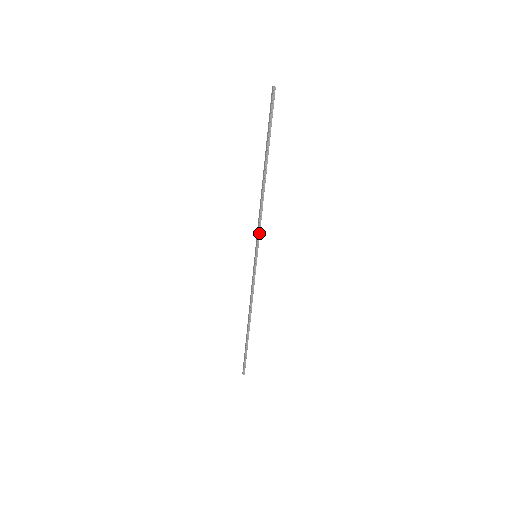
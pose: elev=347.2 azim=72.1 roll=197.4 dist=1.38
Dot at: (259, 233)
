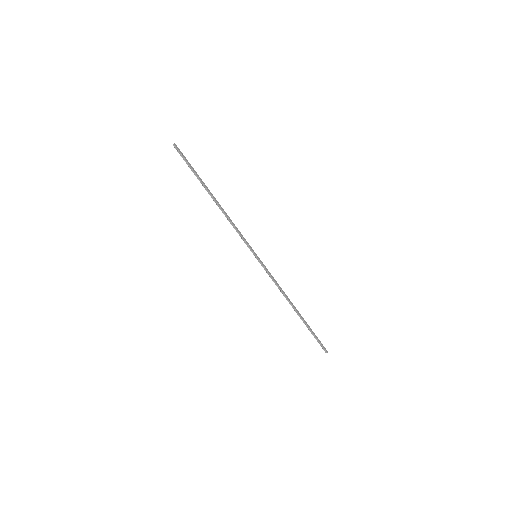
Dot at: (243, 239)
